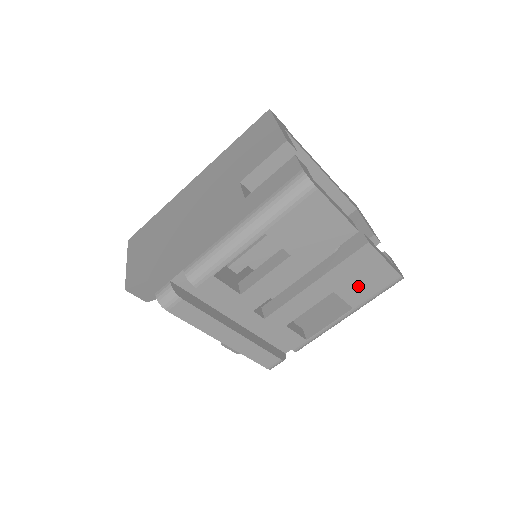
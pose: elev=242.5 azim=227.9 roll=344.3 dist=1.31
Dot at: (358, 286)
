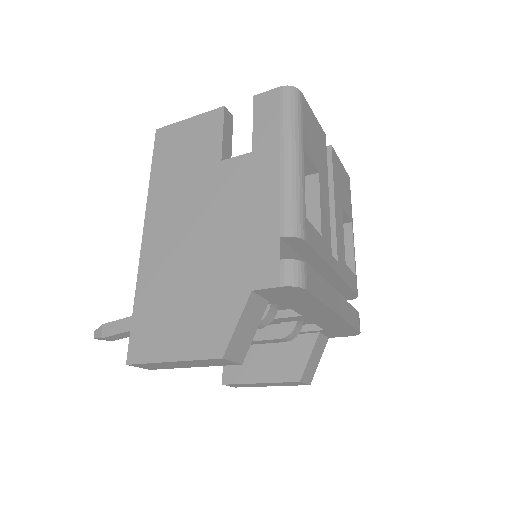
Dot at: (345, 196)
